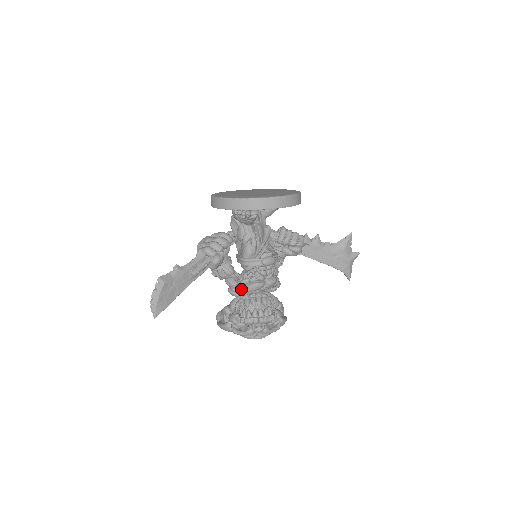
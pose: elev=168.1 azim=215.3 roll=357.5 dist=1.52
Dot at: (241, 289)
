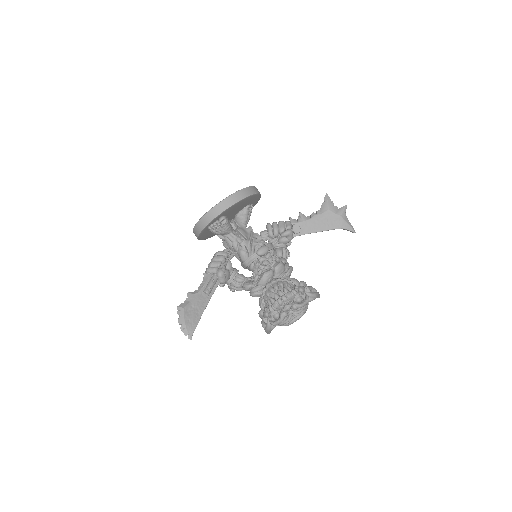
Dot at: (257, 286)
